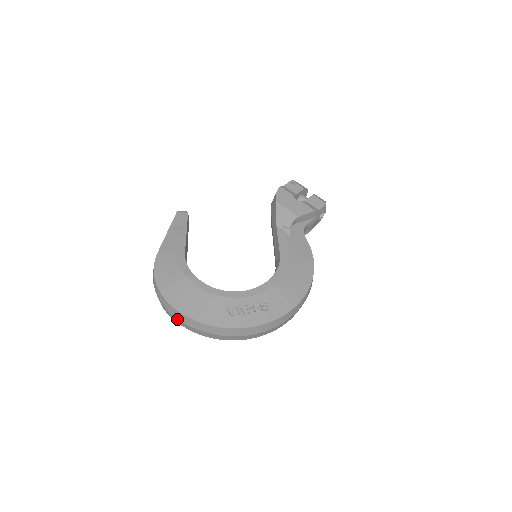
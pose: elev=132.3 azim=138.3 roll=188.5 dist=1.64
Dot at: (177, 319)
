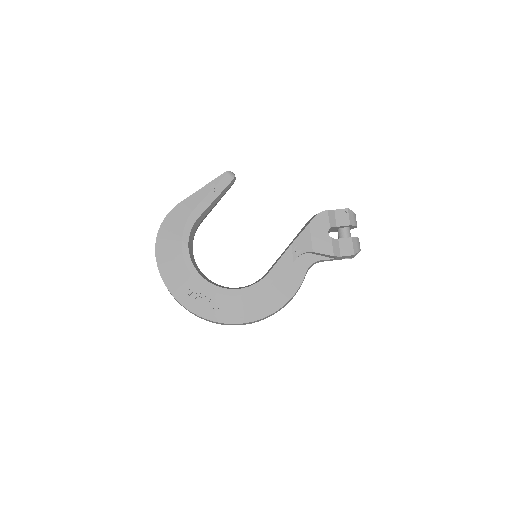
Dot at: occluded
